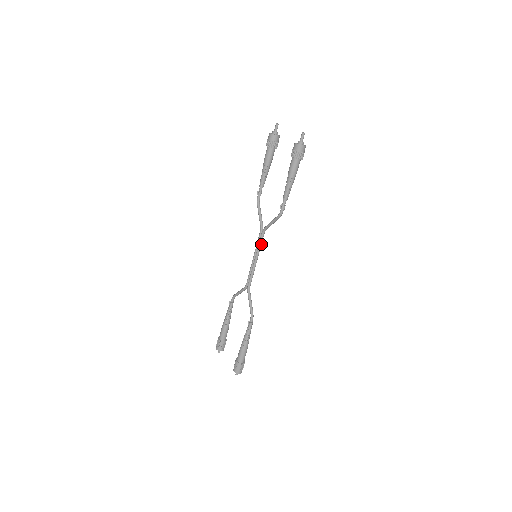
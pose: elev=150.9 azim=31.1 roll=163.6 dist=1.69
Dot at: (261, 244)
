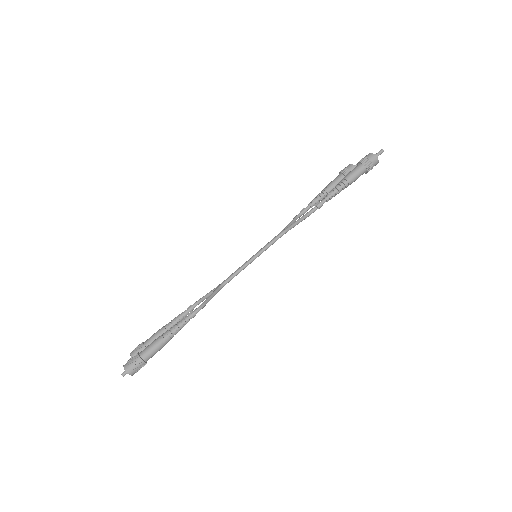
Dot at: (270, 245)
